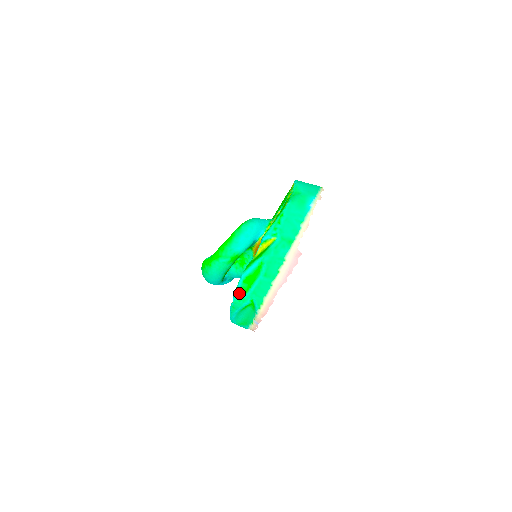
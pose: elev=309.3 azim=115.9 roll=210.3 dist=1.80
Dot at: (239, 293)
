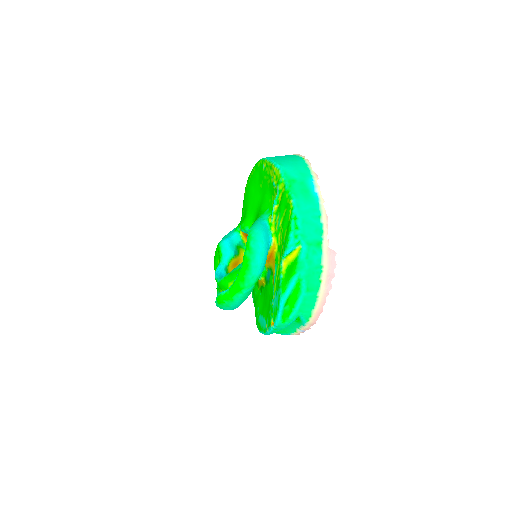
Dot at: (282, 317)
